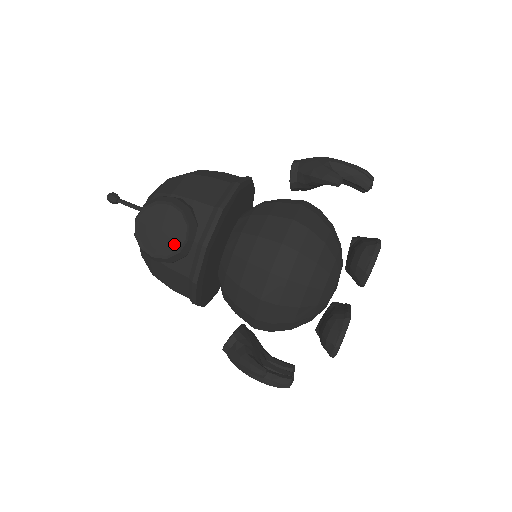
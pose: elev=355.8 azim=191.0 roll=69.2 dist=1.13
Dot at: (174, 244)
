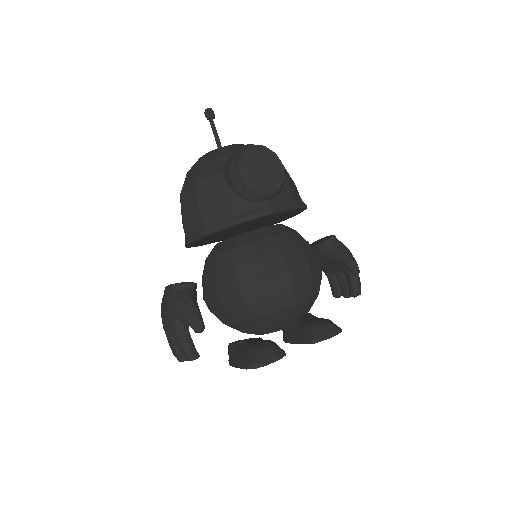
Dot at: (259, 187)
